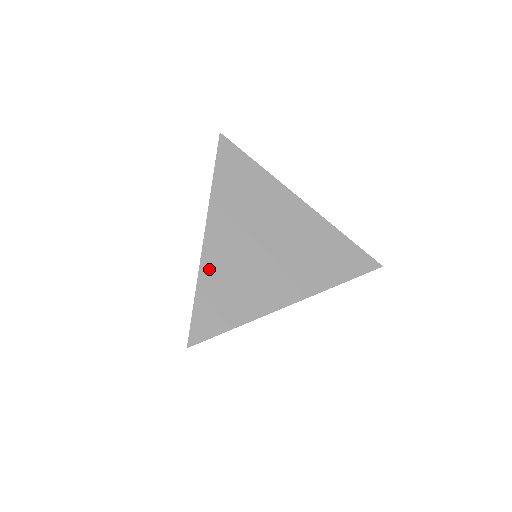
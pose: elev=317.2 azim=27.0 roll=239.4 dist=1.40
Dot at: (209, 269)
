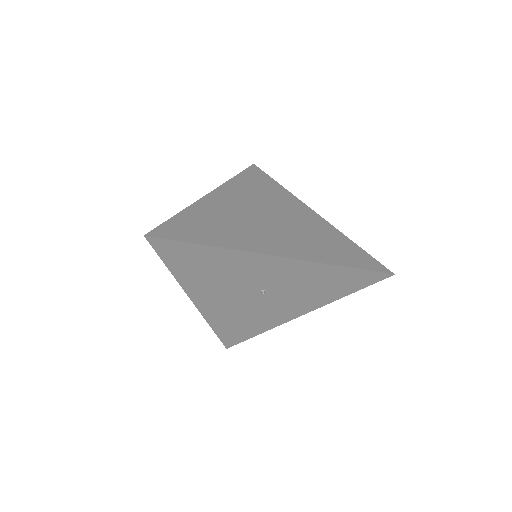
Dot at: (201, 208)
